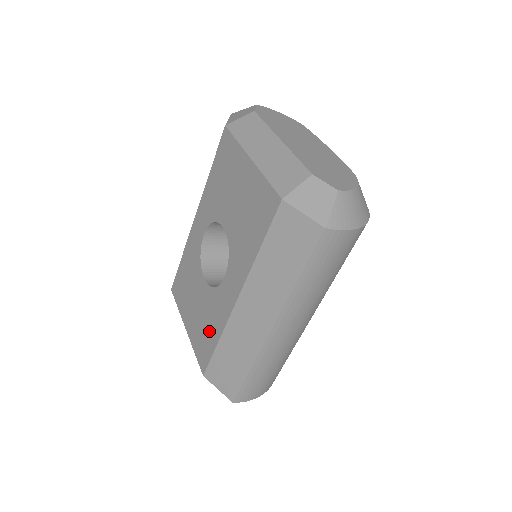
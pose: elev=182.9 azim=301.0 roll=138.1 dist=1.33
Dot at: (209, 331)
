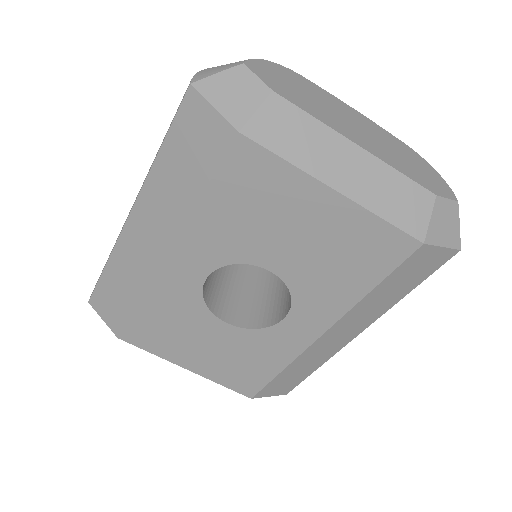
Dot at: (256, 366)
